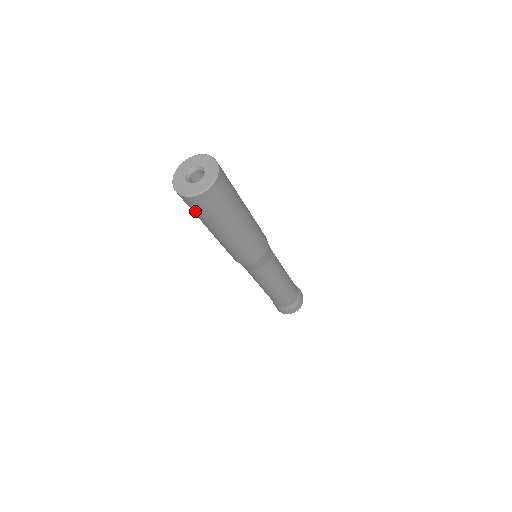
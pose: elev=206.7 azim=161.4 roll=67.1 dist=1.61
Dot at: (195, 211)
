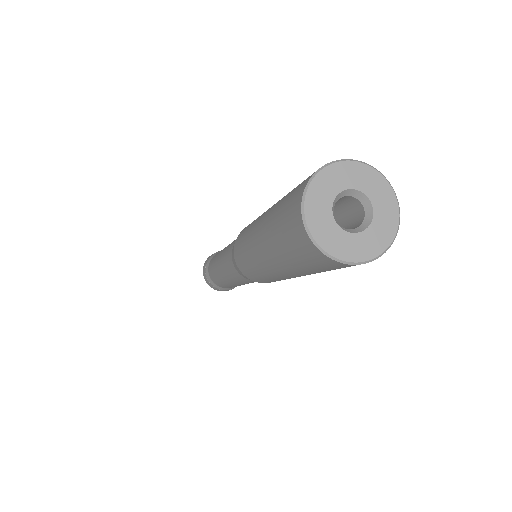
Dot at: (304, 262)
